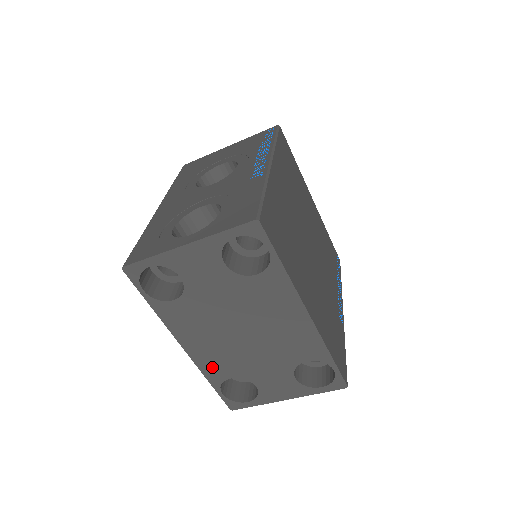
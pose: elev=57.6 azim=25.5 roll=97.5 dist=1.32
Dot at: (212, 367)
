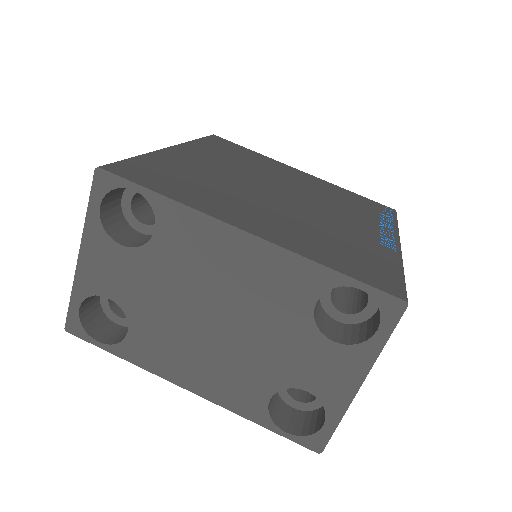
Dot at: (237, 397)
